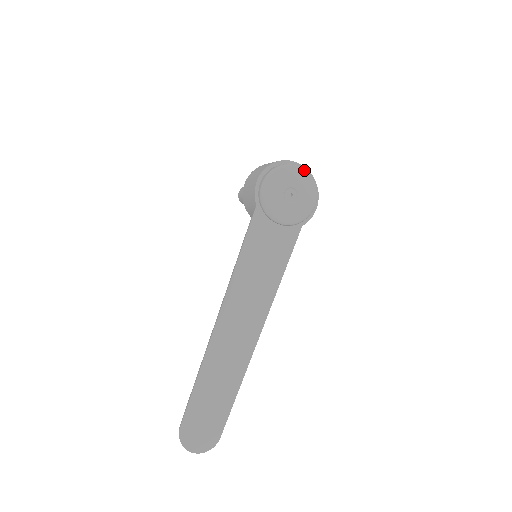
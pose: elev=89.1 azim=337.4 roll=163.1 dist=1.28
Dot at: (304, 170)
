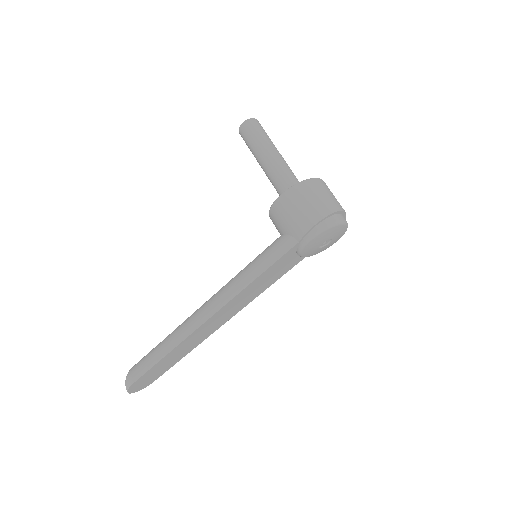
Dot at: occluded
